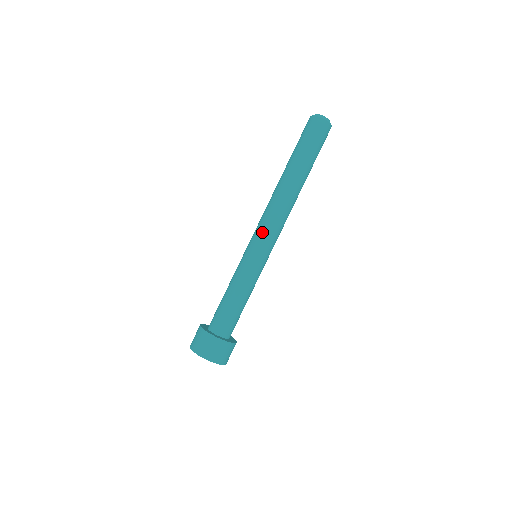
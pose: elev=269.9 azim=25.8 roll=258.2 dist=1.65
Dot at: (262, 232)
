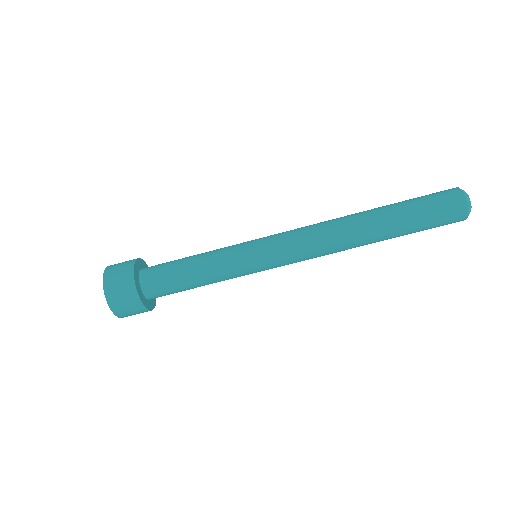
Dot at: (289, 255)
